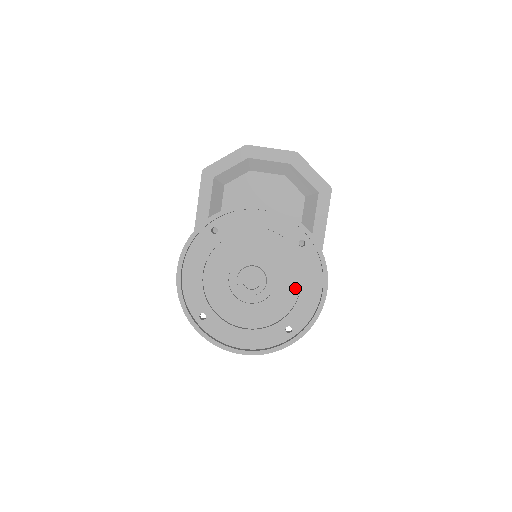
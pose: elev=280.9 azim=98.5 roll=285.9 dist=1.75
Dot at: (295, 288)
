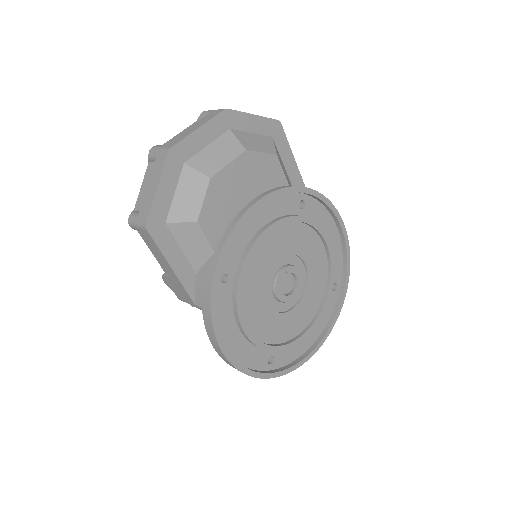
Dot at: (320, 250)
